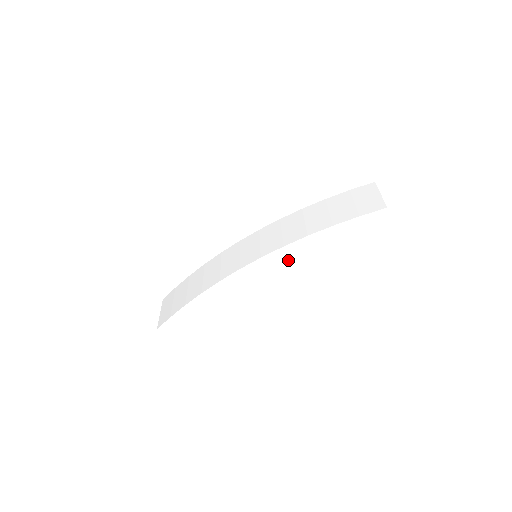
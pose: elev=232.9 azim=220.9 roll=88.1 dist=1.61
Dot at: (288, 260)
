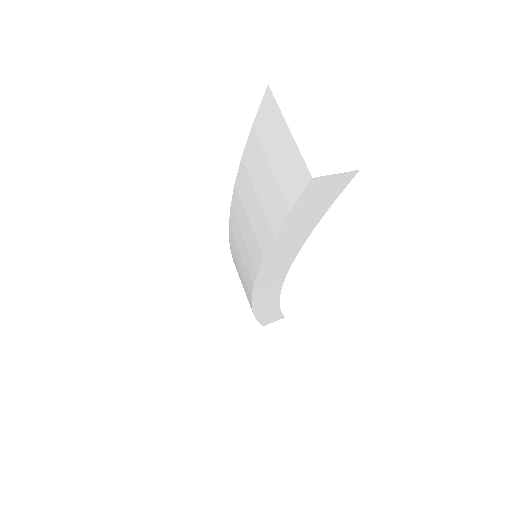
Dot at: (283, 268)
